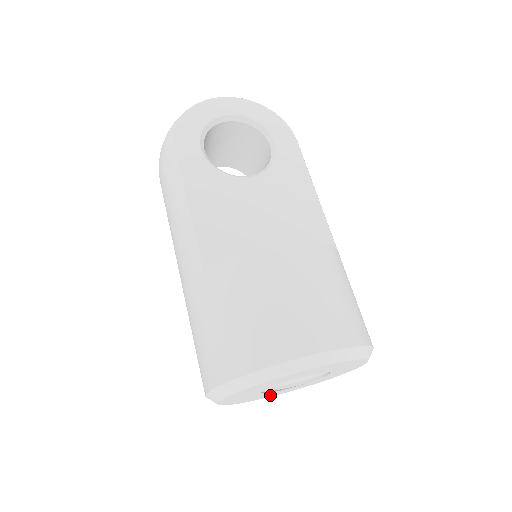
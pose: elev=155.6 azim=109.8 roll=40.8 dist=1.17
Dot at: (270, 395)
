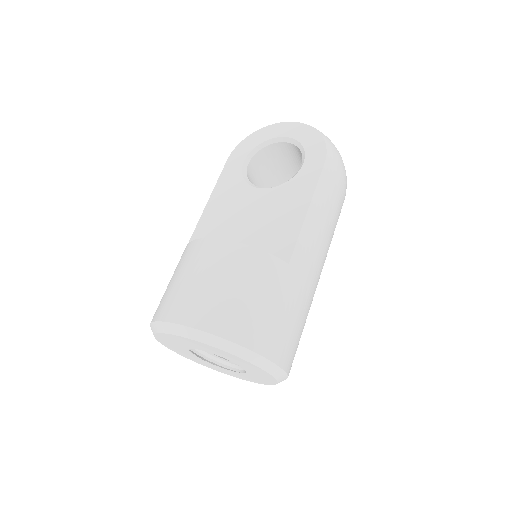
Dot at: (231, 374)
